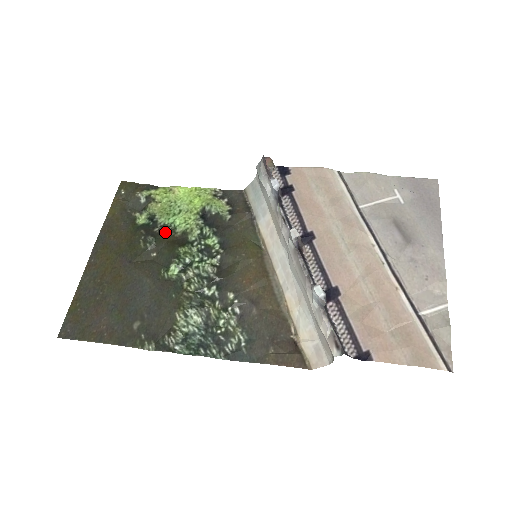
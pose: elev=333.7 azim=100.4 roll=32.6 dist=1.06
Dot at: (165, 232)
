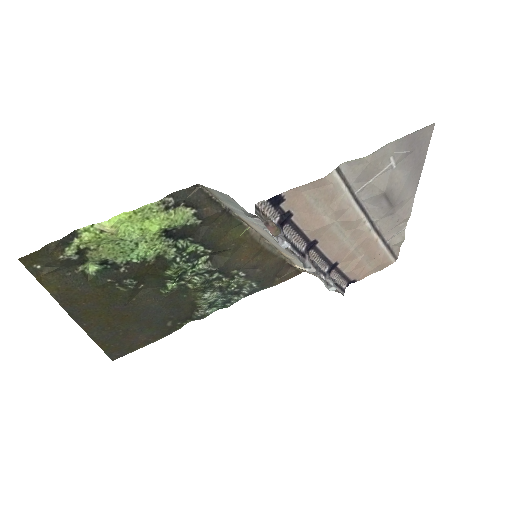
Dot at: (137, 269)
